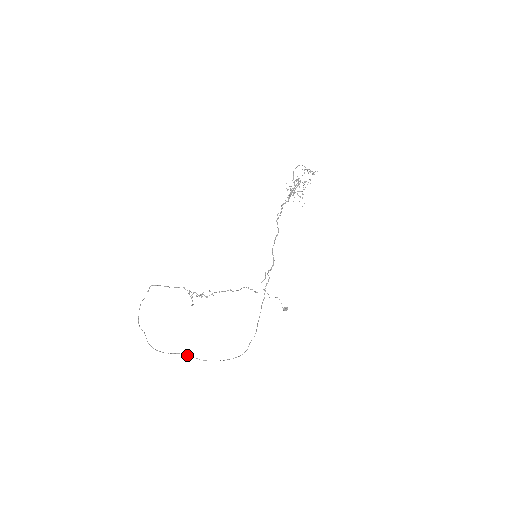
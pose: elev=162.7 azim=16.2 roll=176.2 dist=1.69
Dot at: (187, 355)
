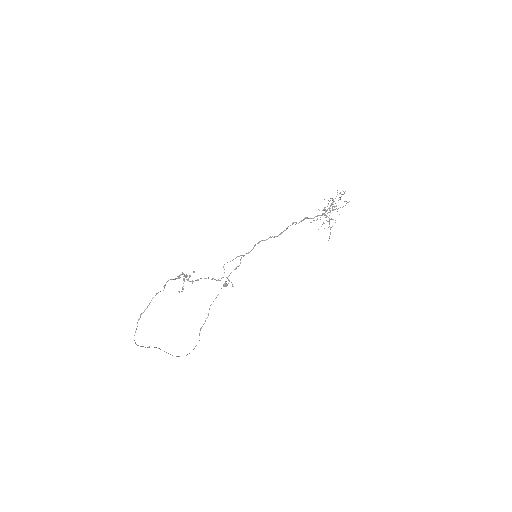
Dot at: (159, 348)
